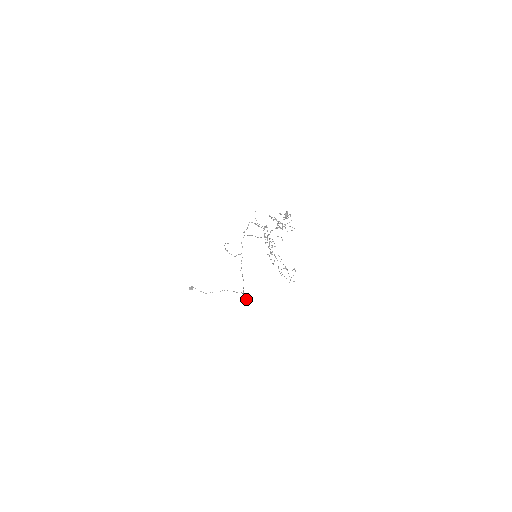
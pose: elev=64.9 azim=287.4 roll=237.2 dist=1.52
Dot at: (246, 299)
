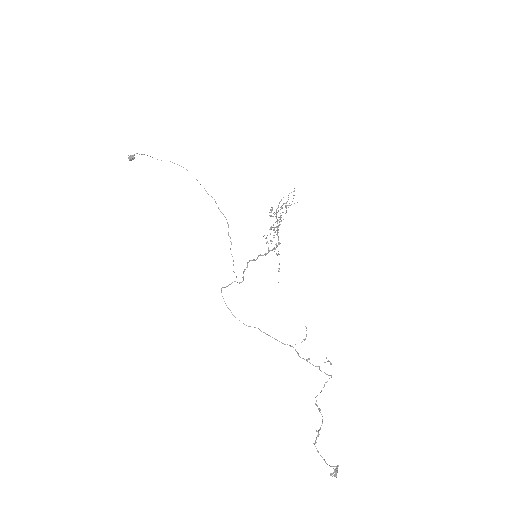
Dot at: occluded
